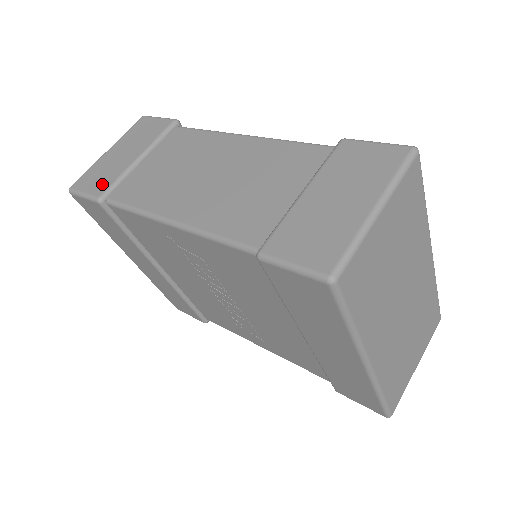
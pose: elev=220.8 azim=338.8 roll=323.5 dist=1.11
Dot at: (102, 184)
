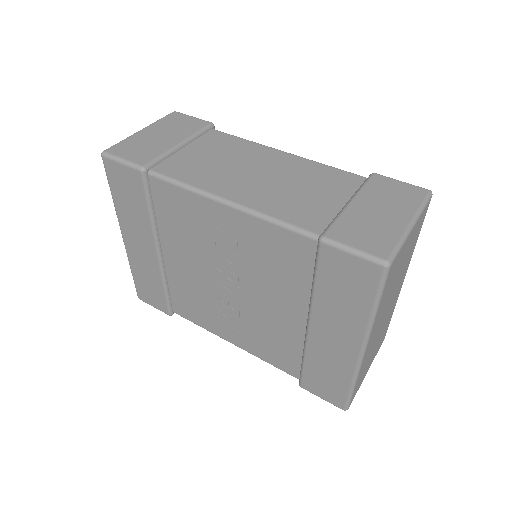
Dot at: (144, 156)
